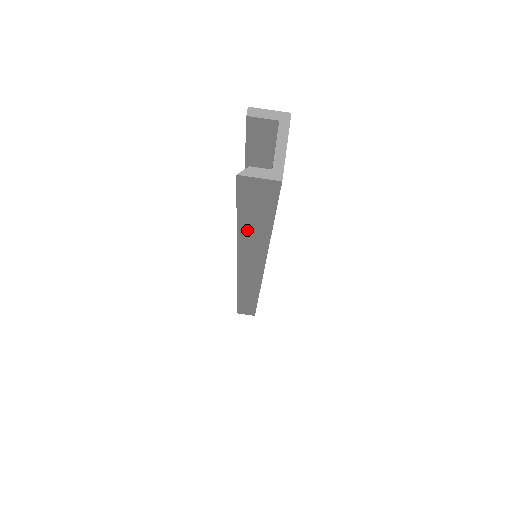
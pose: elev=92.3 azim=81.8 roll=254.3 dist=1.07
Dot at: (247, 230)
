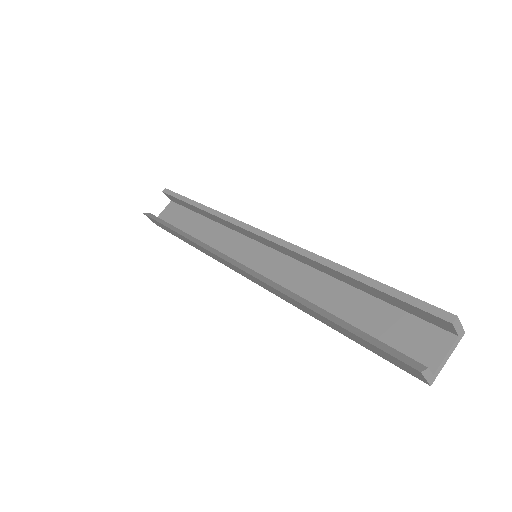
Dot at: (332, 323)
